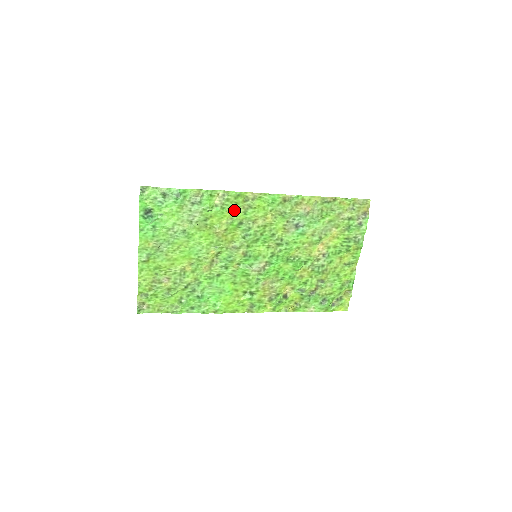
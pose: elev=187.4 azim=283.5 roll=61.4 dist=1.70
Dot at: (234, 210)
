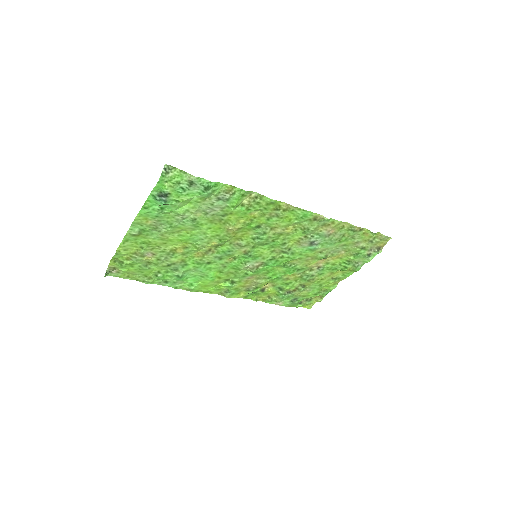
Dot at: (259, 213)
